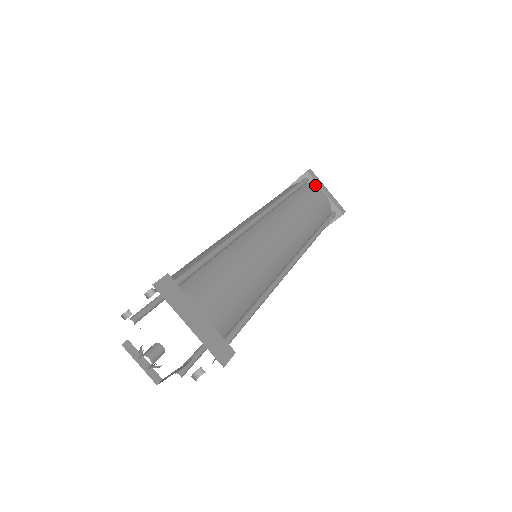
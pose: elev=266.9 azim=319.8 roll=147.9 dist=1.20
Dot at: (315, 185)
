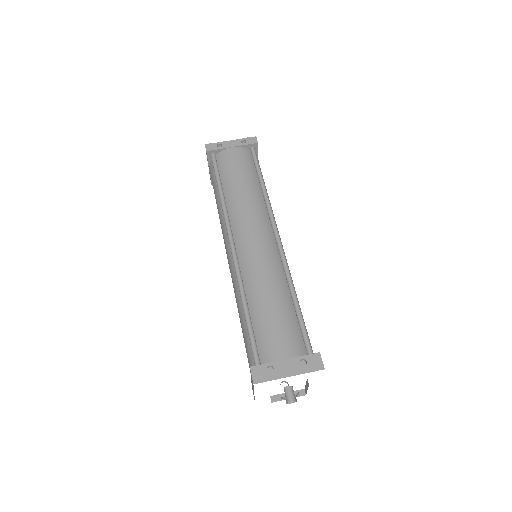
Dot at: (256, 154)
